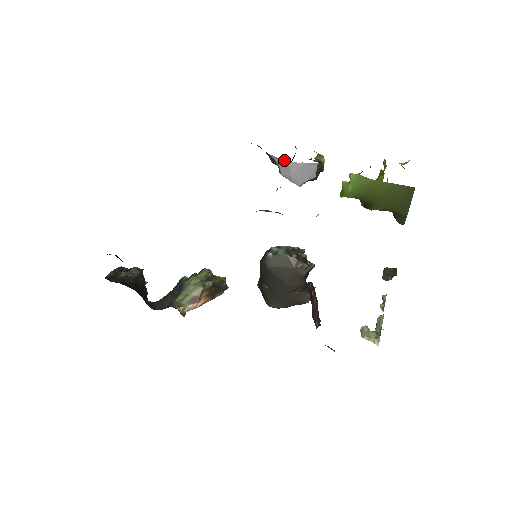
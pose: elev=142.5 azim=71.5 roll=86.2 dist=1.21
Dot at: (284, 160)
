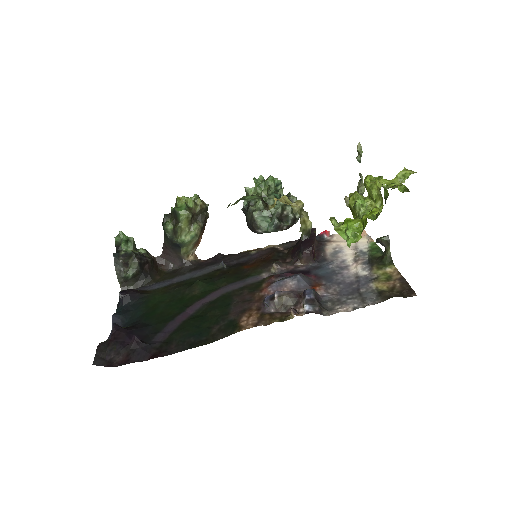
Dot at: occluded
